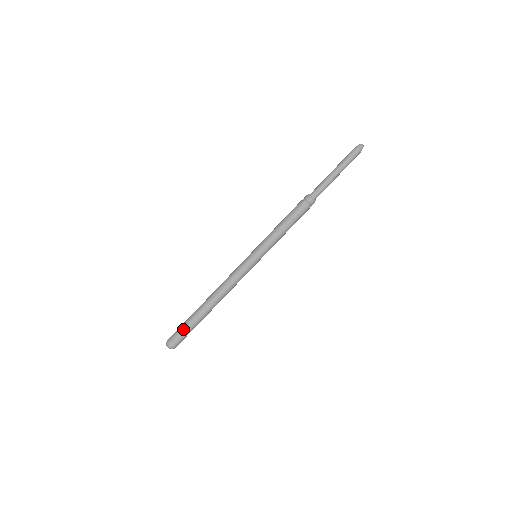
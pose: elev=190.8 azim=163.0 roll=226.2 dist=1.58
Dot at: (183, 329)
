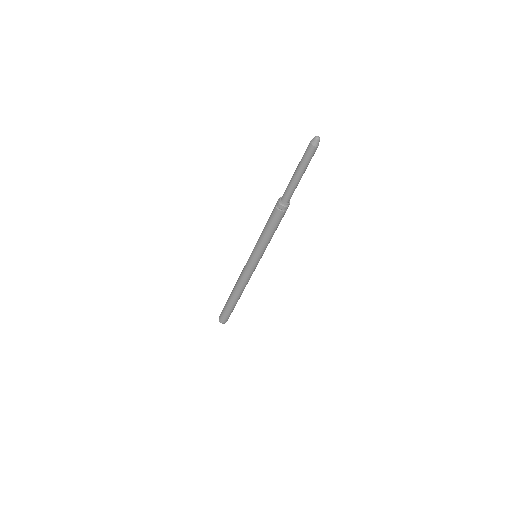
Dot at: (224, 311)
